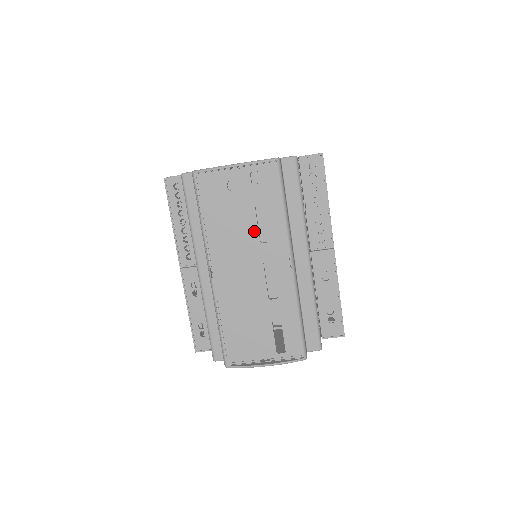
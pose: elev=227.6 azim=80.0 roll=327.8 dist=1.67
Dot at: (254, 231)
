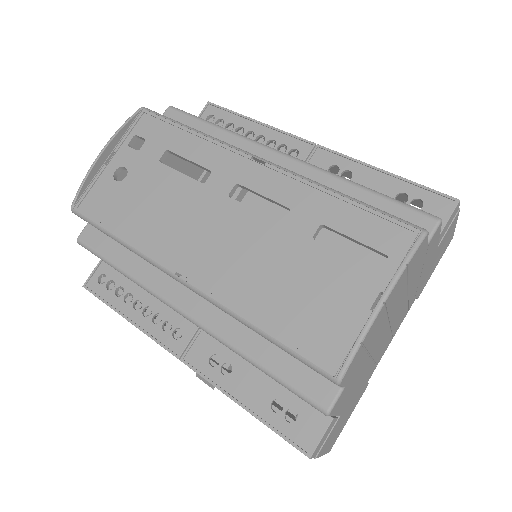
Dot at: (184, 182)
